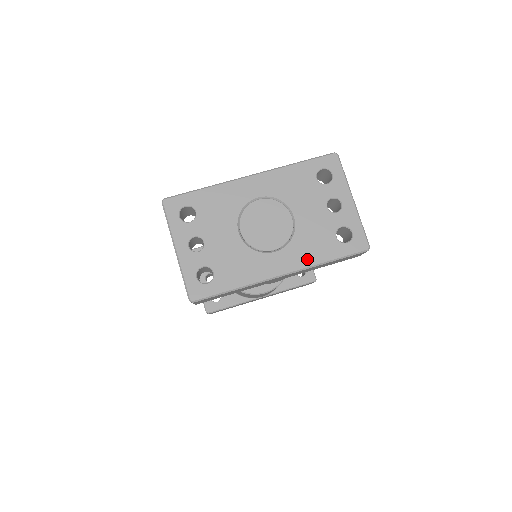
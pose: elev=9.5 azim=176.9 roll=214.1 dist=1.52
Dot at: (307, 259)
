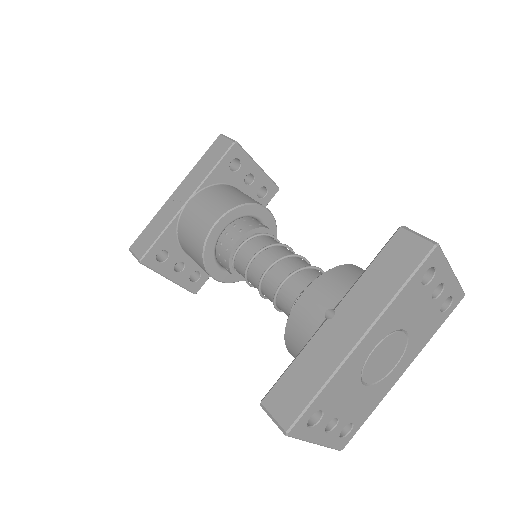
Dot at: (420, 347)
